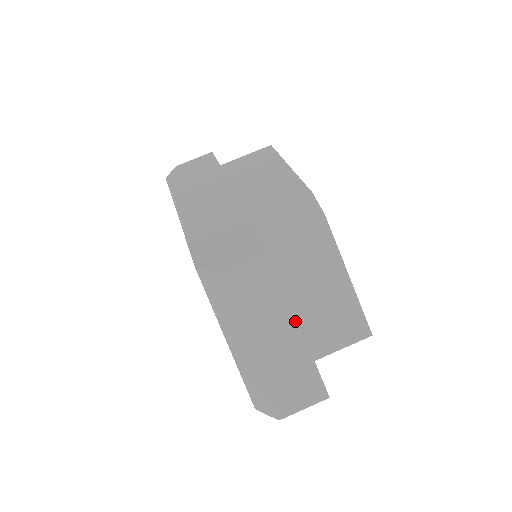
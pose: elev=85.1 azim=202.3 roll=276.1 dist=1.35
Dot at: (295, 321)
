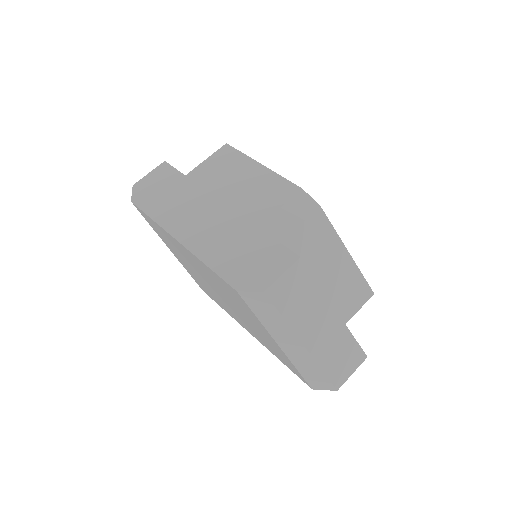
Dot at: (331, 308)
